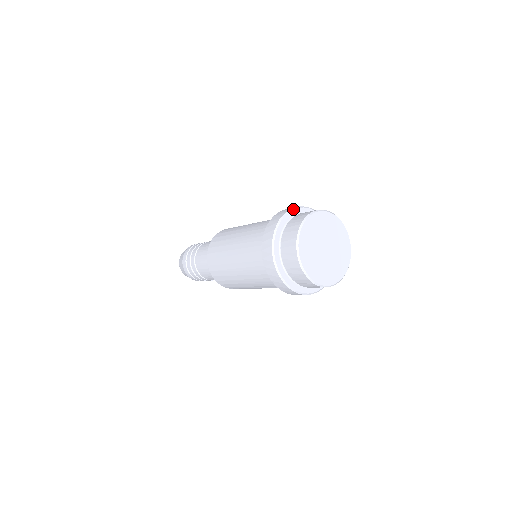
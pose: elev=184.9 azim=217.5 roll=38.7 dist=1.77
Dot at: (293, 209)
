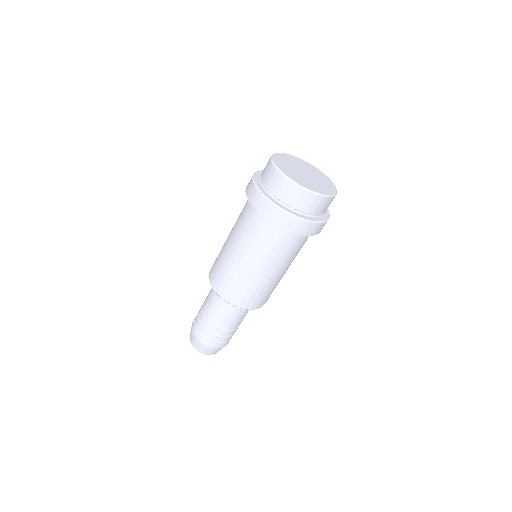
Dot at: occluded
